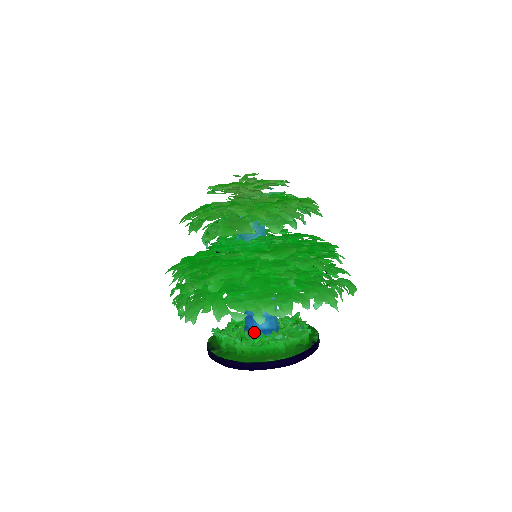
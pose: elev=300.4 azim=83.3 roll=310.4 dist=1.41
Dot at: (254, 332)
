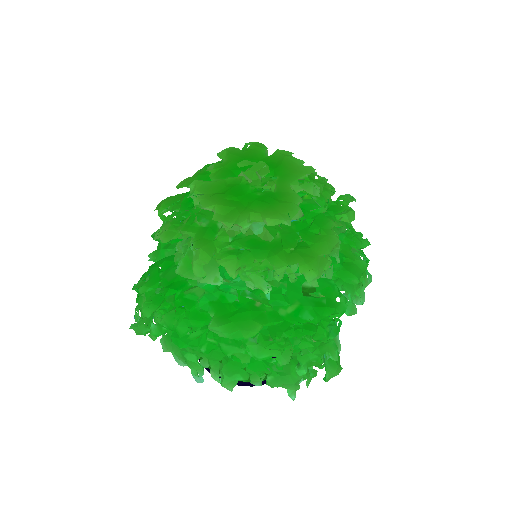
Dot at: occluded
